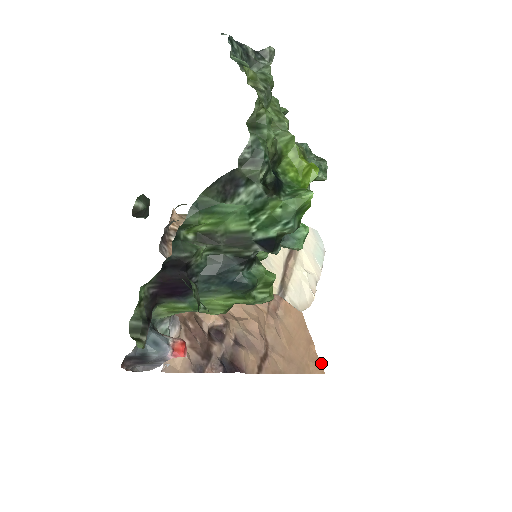
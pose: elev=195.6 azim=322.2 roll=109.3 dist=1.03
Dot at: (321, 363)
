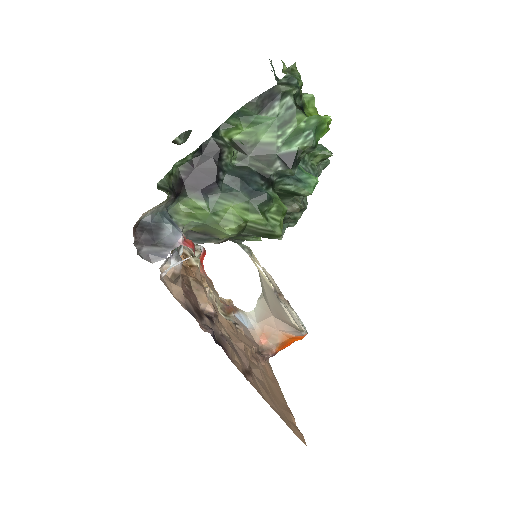
Dot at: (302, 434)
